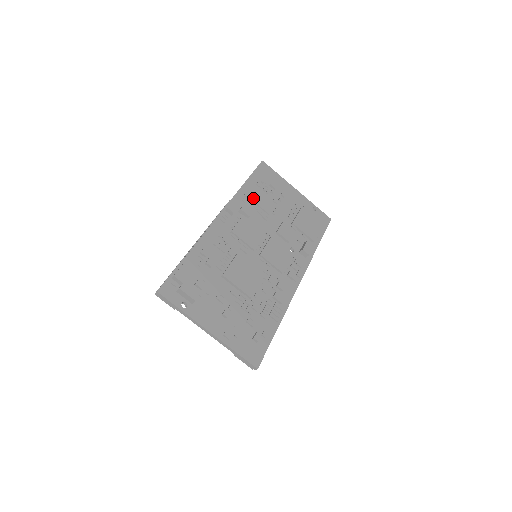
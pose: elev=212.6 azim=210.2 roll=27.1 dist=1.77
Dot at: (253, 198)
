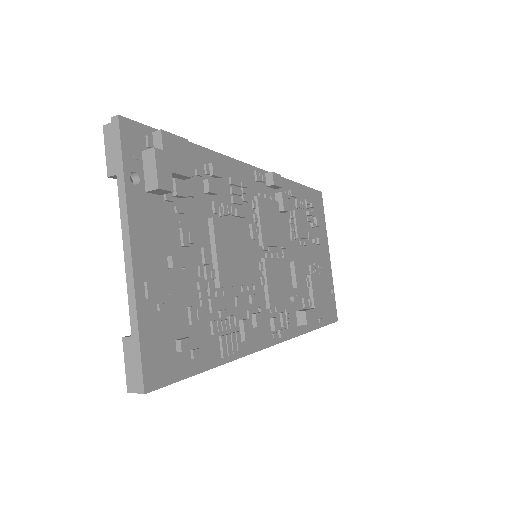
Dot at: (295, 204)
